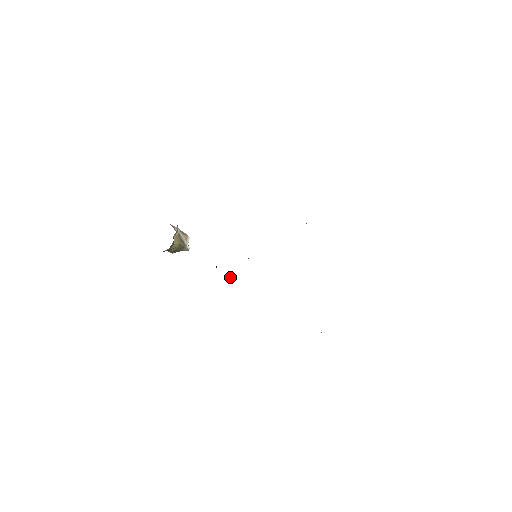
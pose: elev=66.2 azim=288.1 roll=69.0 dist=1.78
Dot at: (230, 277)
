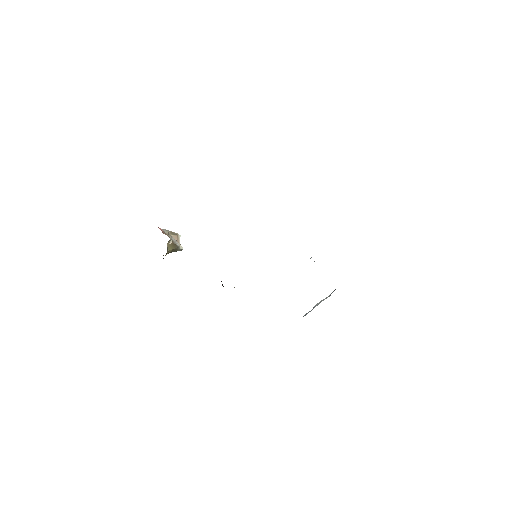
Dot at: occluded
